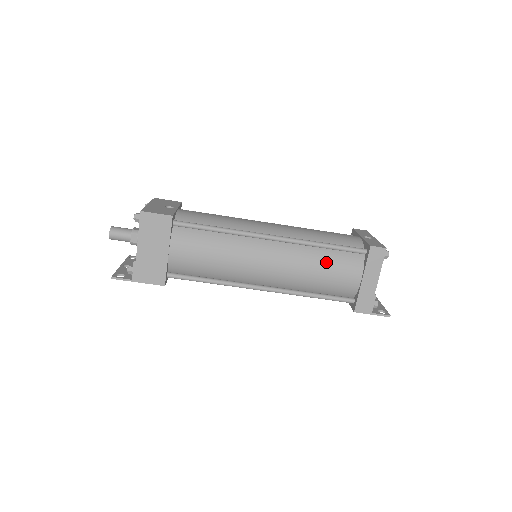
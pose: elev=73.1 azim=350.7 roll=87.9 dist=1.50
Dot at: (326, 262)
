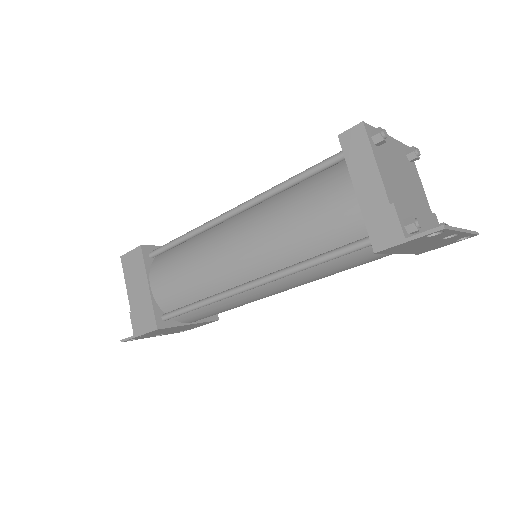
Dot at: (298, 201)
